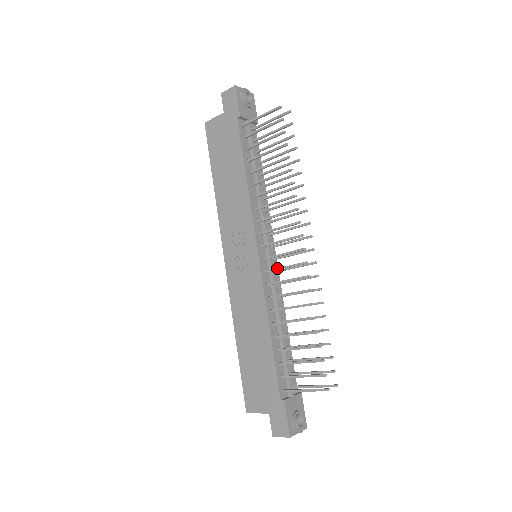
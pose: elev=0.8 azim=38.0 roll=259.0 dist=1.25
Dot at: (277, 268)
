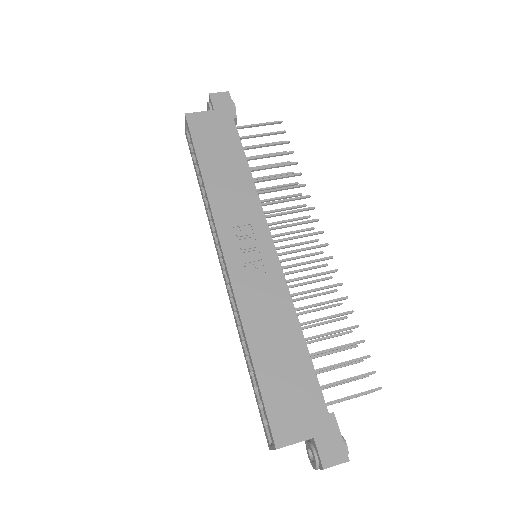
Dot at: (297, 263)
